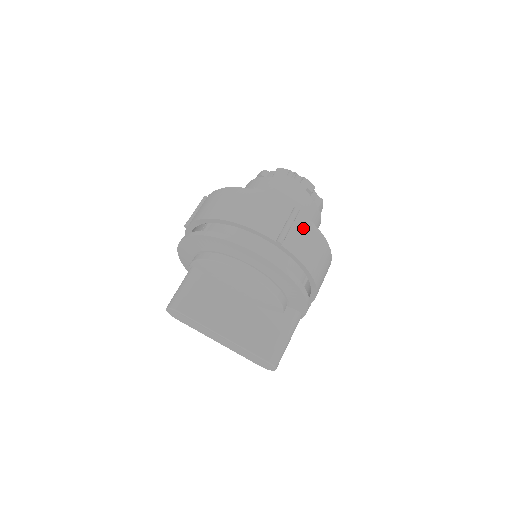
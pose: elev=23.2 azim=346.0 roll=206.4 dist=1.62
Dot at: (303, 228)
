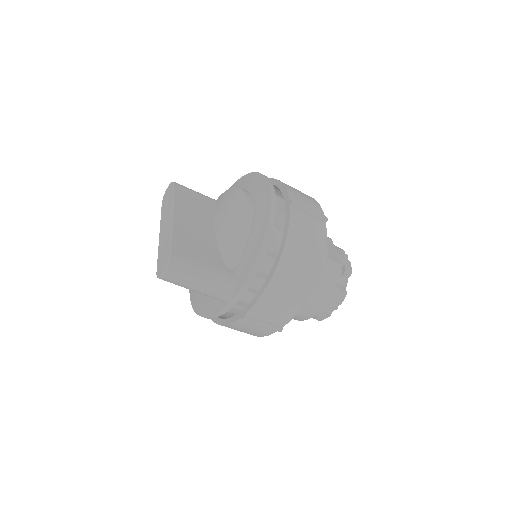
Dot at: (316, 227)
